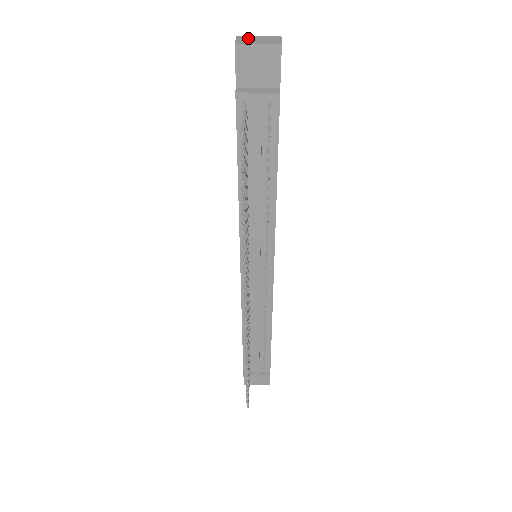
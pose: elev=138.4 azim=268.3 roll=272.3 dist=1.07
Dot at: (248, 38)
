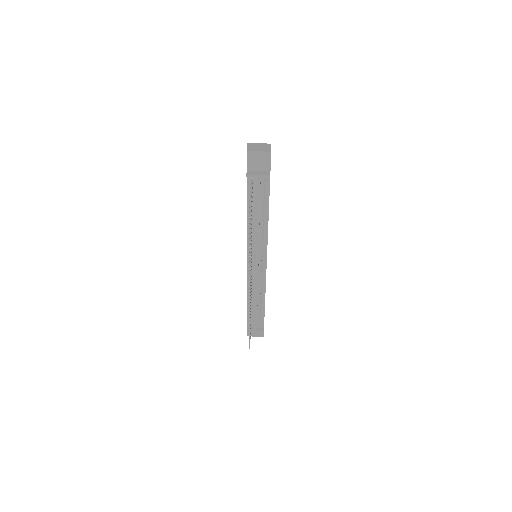
Dot at: (254, 146)
